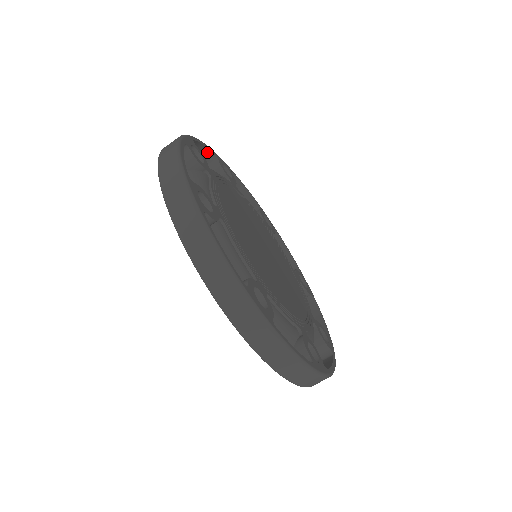
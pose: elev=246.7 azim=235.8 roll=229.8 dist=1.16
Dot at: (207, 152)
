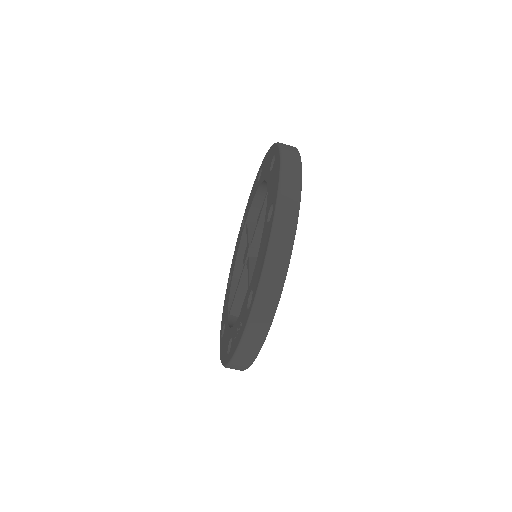
Dot at: occluded
